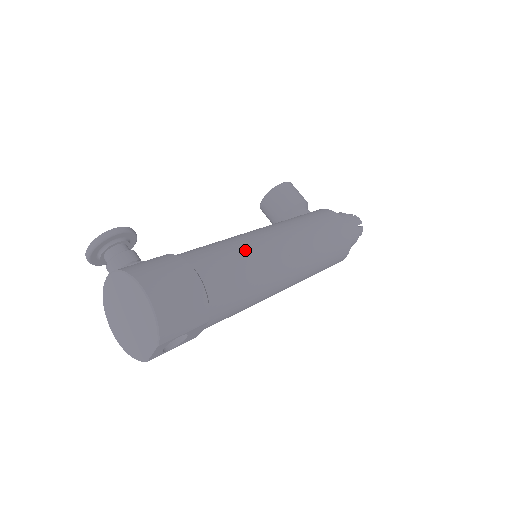
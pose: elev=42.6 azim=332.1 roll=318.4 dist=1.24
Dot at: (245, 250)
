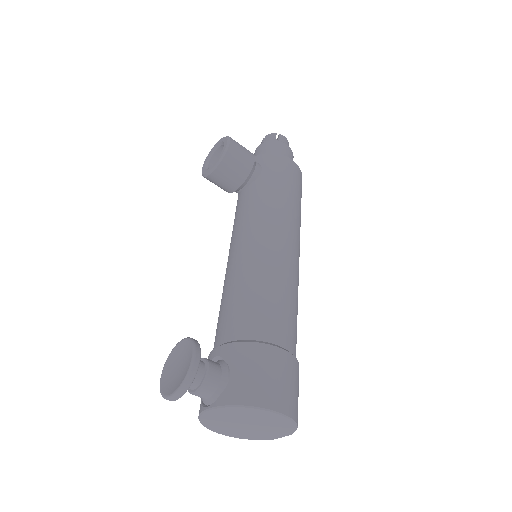
Dot at: (282, 281)
